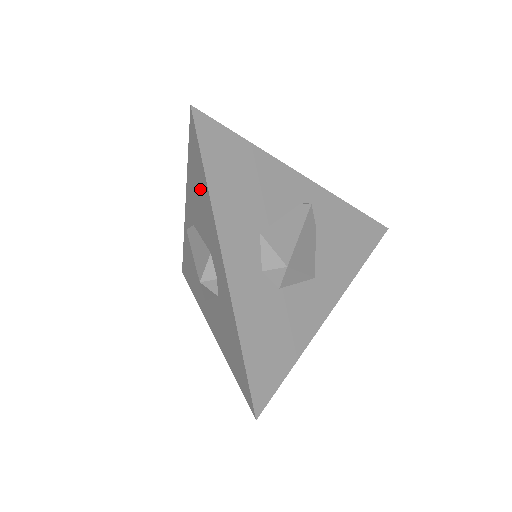
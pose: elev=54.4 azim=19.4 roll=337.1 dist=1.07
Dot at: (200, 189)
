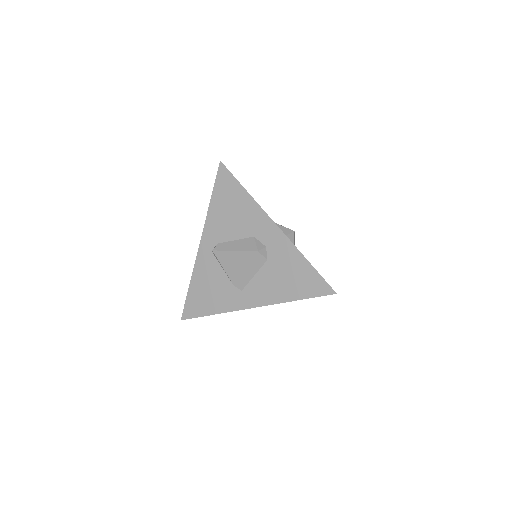
Dot at: (235, 204)
